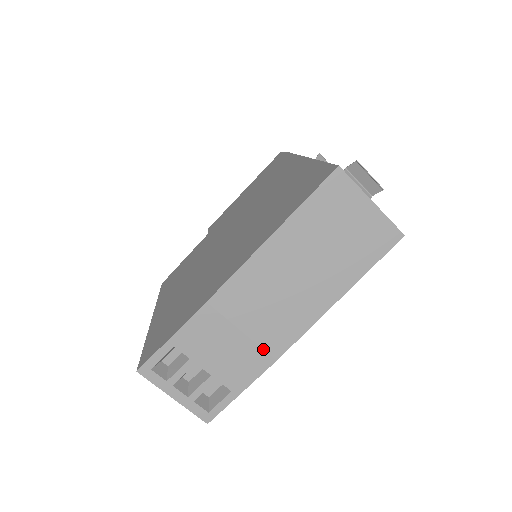
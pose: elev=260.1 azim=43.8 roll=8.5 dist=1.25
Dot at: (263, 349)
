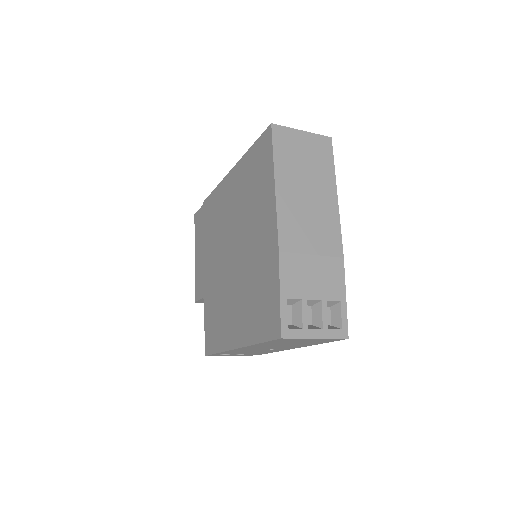
Dot at: (331, 256)
